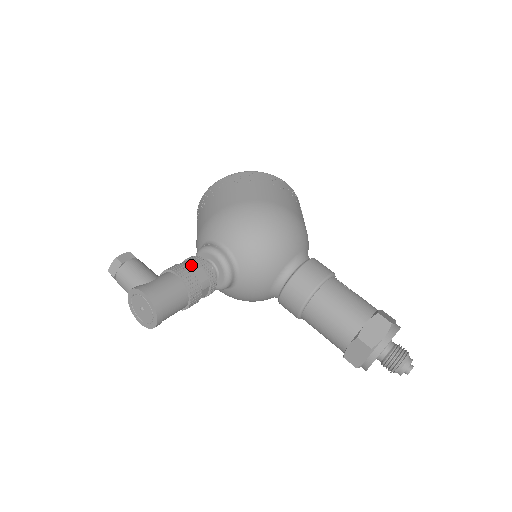
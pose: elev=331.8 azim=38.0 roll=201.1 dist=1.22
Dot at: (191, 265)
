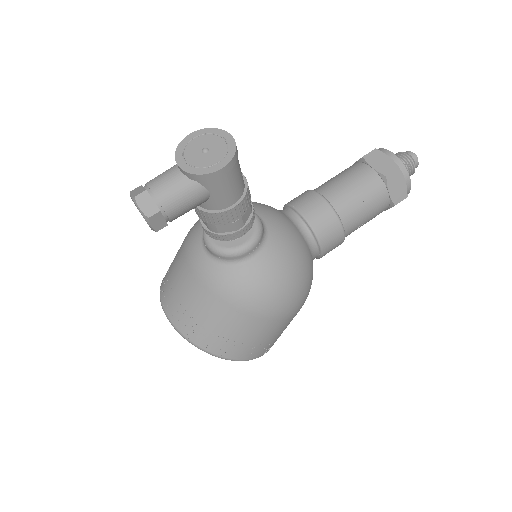
Dot at: occluded
